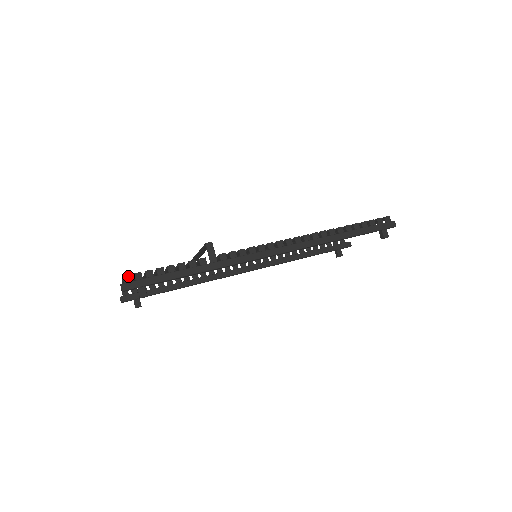
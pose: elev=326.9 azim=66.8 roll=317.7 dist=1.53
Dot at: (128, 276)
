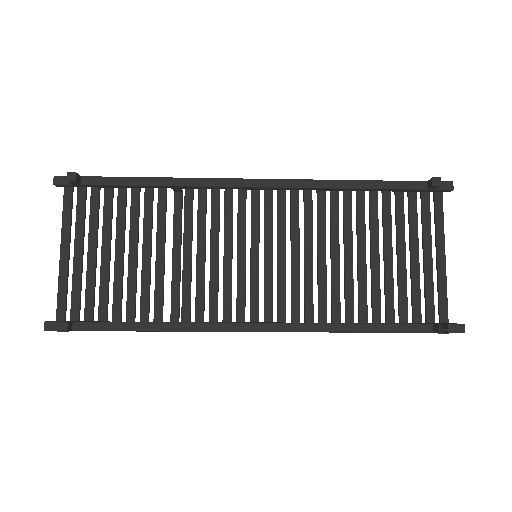
Dot at: occluded
